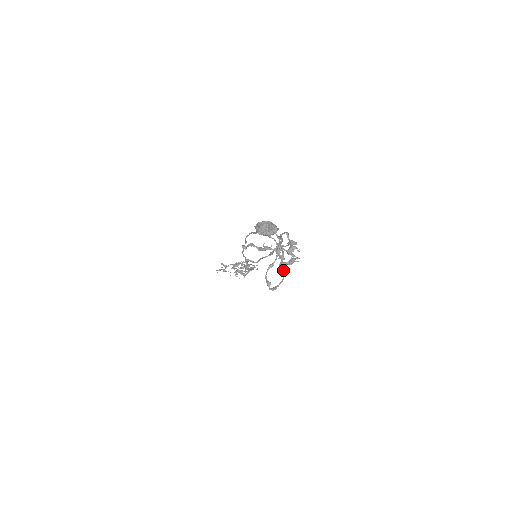
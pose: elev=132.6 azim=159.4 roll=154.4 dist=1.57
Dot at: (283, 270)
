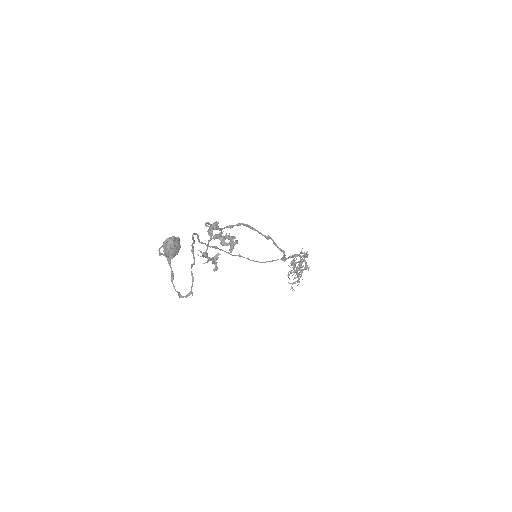
Dot at: (191, 266)
